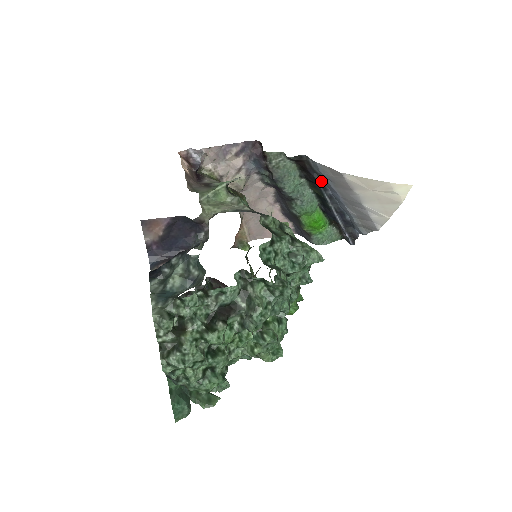
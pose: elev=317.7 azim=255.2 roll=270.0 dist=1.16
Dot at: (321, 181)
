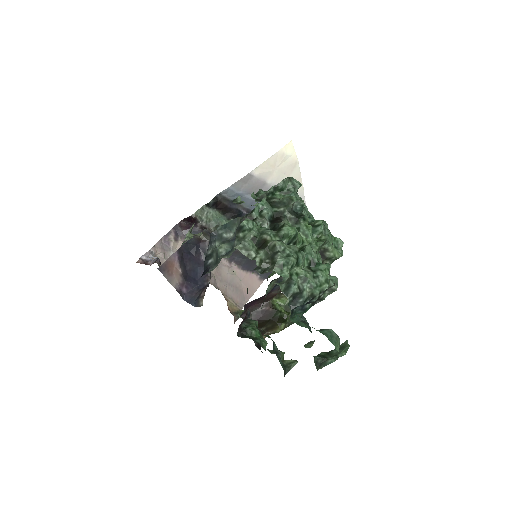
Dot at: (243, 208)
